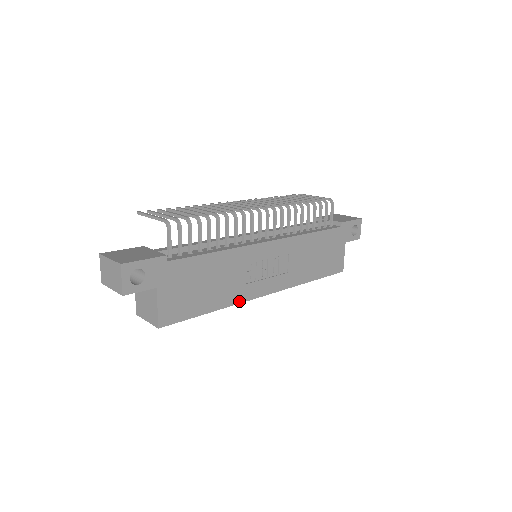
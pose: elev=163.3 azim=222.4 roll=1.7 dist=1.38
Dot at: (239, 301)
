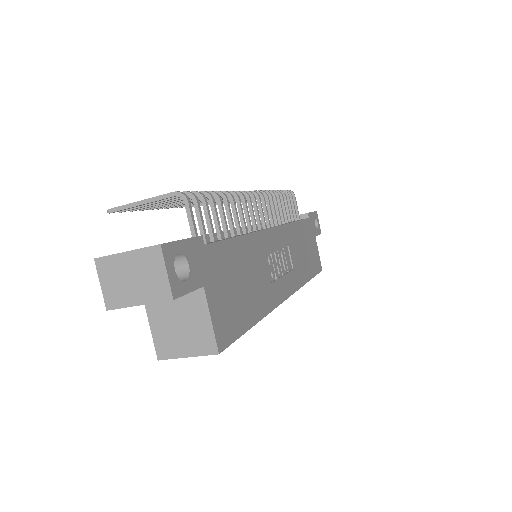
Dot at: (272, 307)
